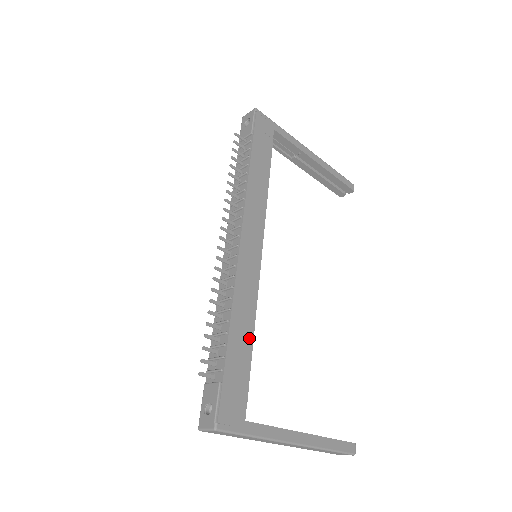
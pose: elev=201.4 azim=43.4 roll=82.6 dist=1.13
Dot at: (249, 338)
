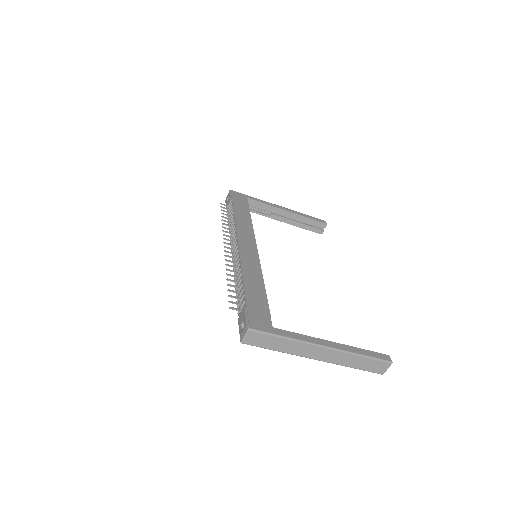
Dot at: (261, 287)
